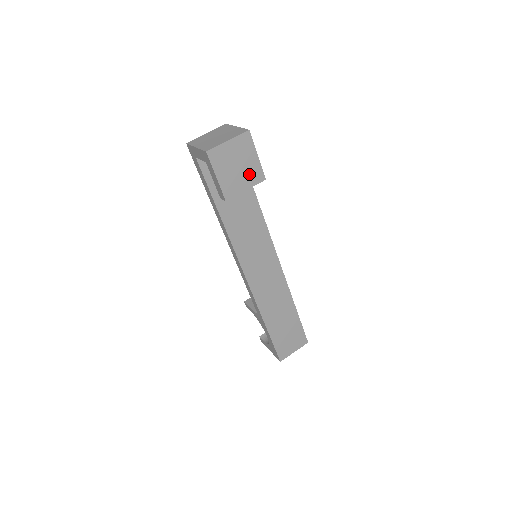
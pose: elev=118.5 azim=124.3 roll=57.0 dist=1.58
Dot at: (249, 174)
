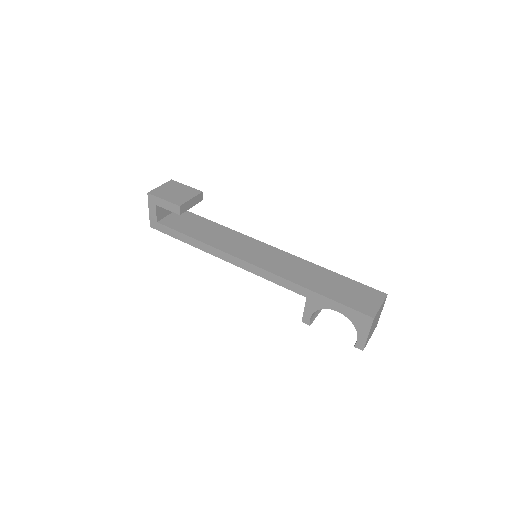
Dot at: (187, 193)
